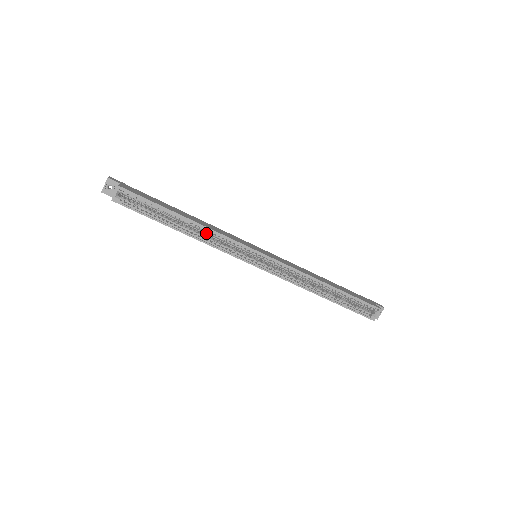
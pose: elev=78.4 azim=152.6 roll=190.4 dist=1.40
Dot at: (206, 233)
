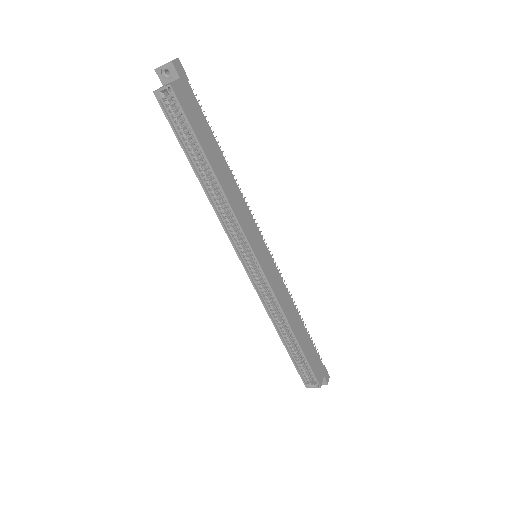
Dot at: occluded
